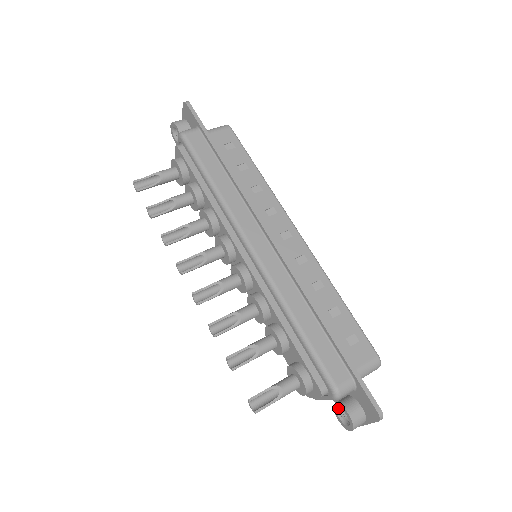
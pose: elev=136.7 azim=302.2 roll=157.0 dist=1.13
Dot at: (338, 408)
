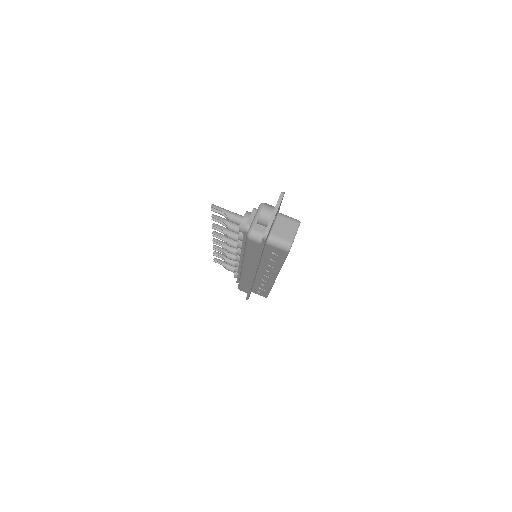
Dot at: occluded
